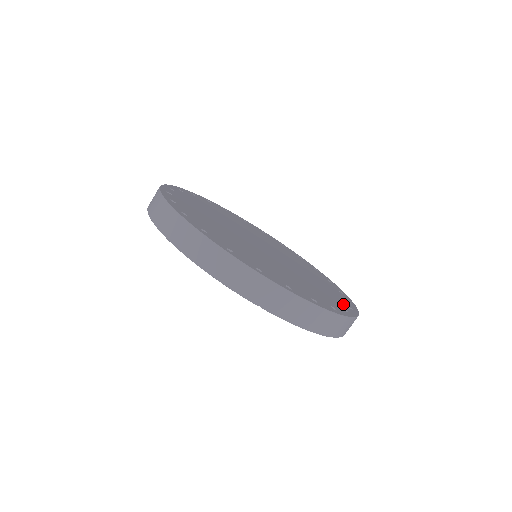
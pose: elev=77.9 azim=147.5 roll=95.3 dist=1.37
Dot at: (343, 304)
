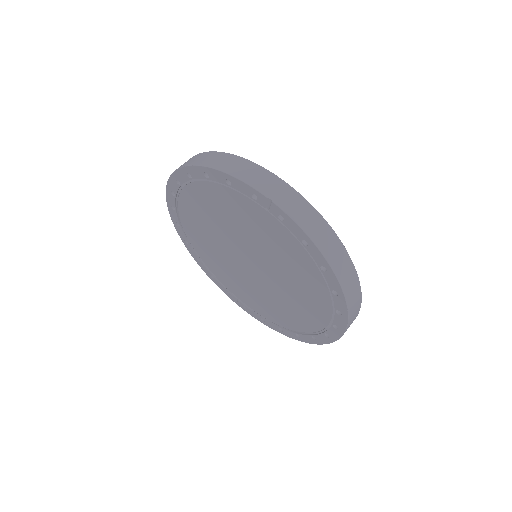
Dot at: occluded
